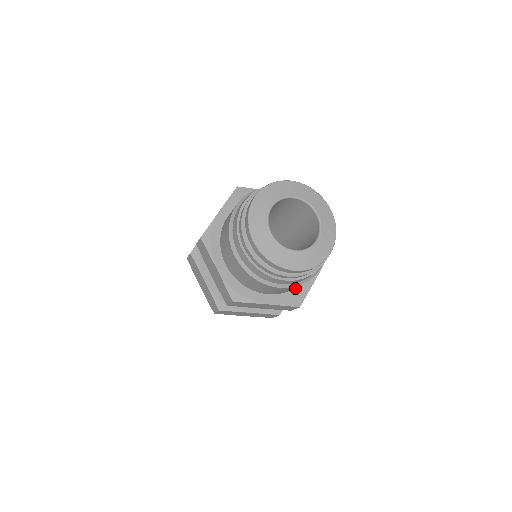
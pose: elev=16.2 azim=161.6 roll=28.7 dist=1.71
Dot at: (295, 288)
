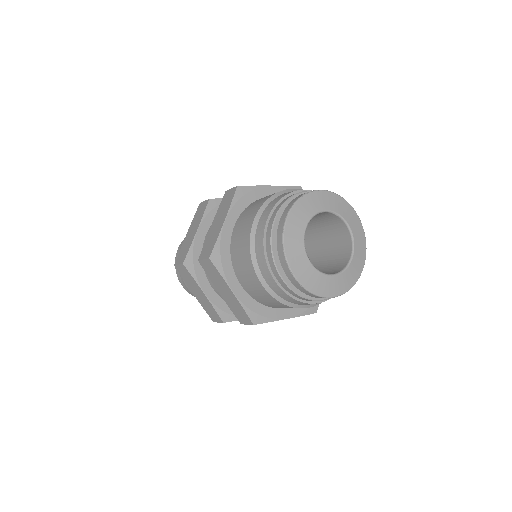
Dot at: occluded
